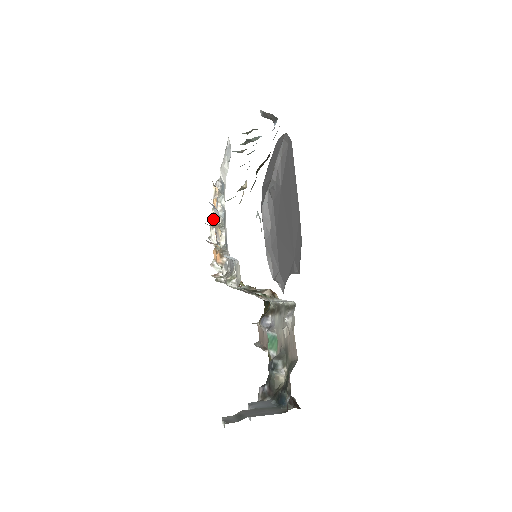
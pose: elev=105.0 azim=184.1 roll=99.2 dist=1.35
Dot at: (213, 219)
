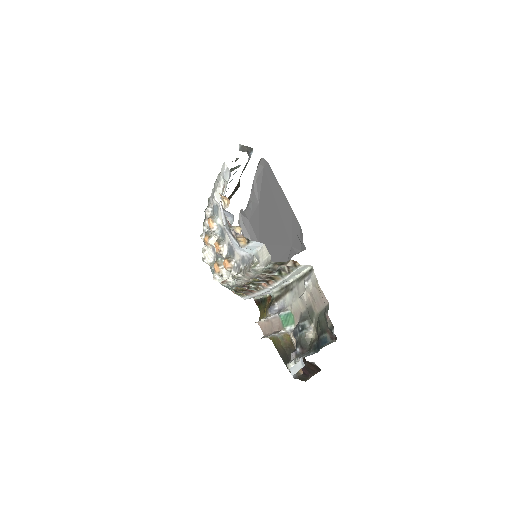
Dot at: (208, 240)
